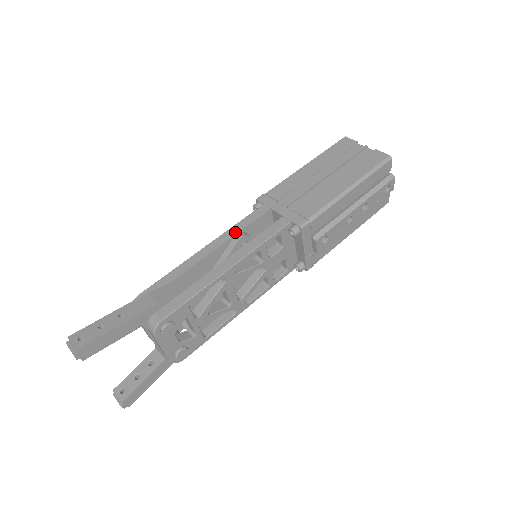
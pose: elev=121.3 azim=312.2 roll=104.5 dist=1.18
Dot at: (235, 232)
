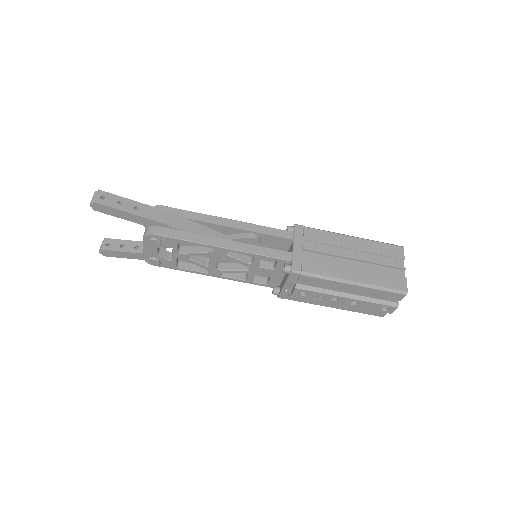
Dot at: (255, 230)
